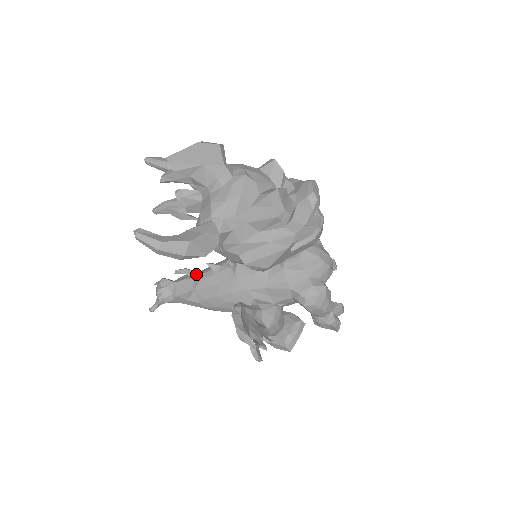
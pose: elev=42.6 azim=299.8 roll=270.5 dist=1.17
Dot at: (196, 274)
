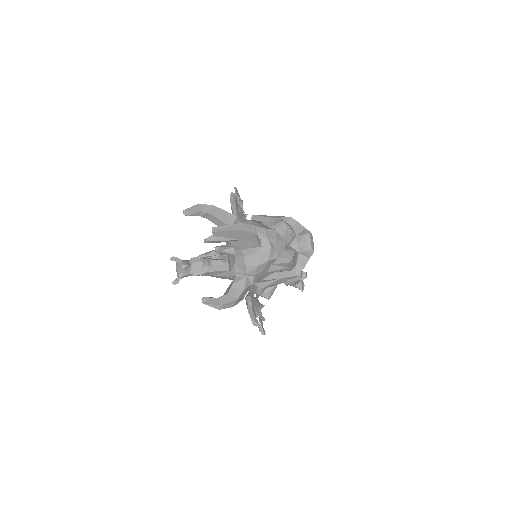
Dot at: (209, 262)
